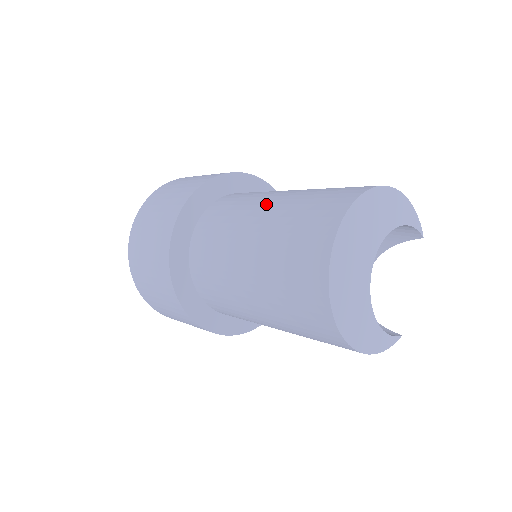
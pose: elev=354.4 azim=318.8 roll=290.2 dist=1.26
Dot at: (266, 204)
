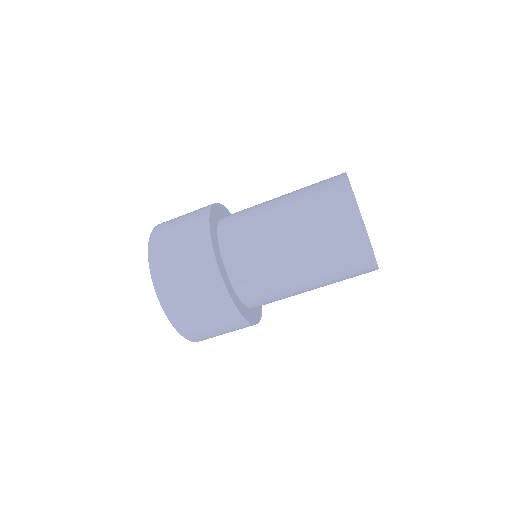
Dot at: (278, 202)
